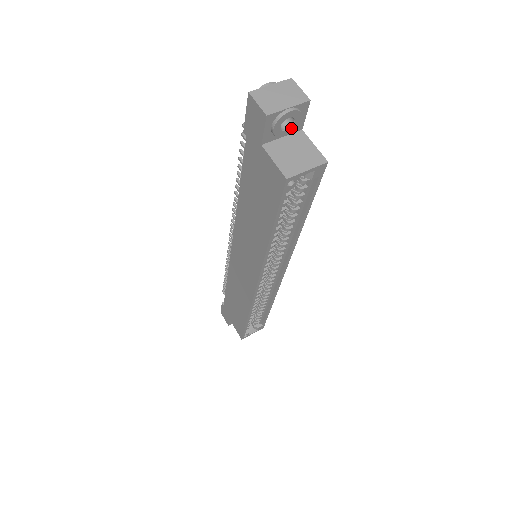
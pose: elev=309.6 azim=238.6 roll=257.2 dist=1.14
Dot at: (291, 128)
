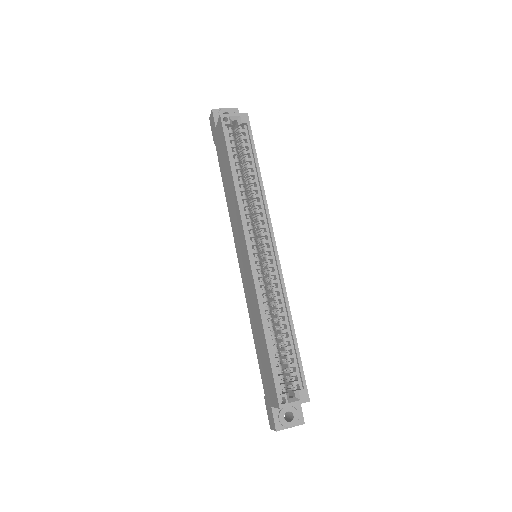
Dot at: occluded
